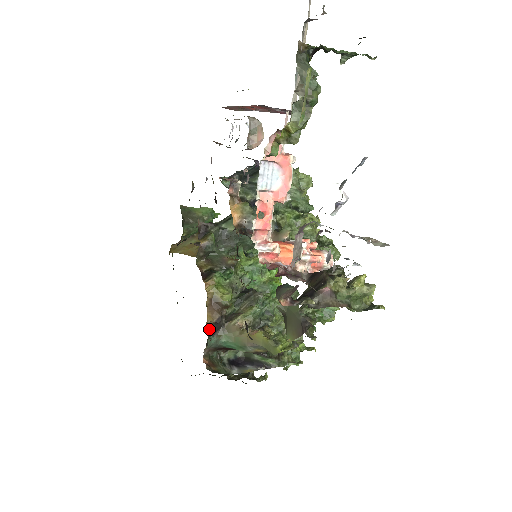
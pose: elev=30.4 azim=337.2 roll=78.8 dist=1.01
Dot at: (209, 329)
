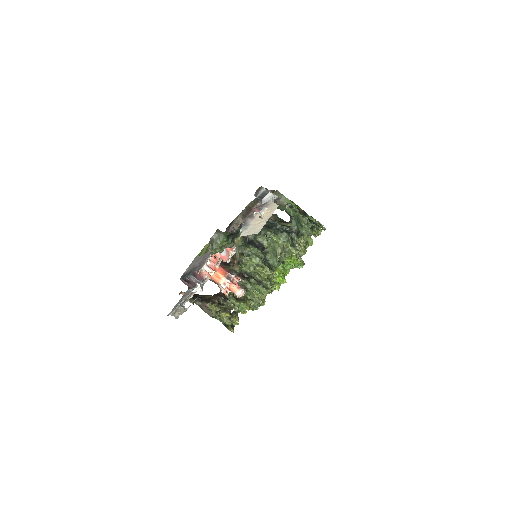
Dot at: (223, 262)
